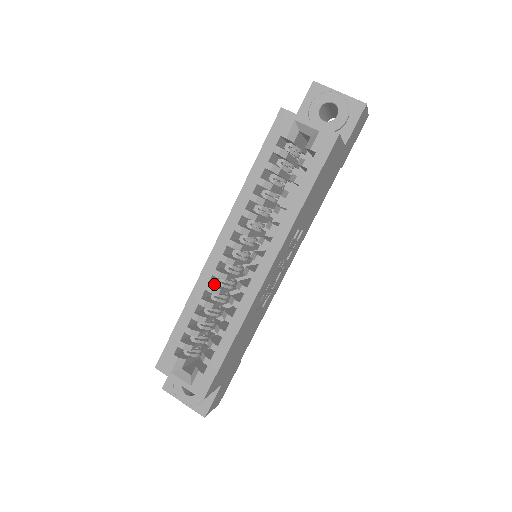
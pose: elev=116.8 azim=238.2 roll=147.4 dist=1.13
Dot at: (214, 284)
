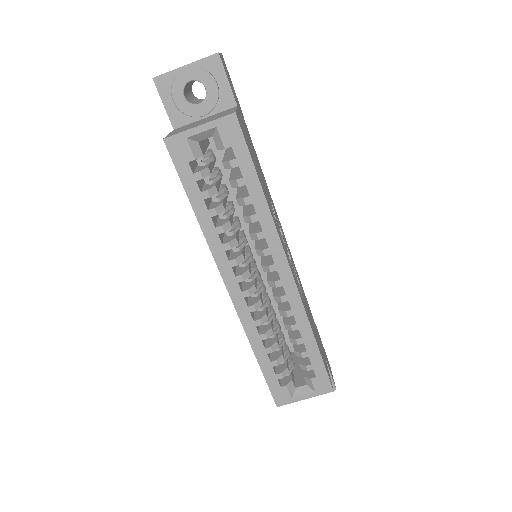
Dot at: (256, 315)
